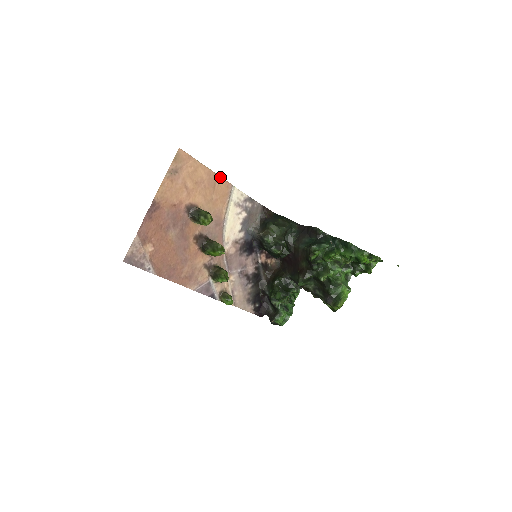
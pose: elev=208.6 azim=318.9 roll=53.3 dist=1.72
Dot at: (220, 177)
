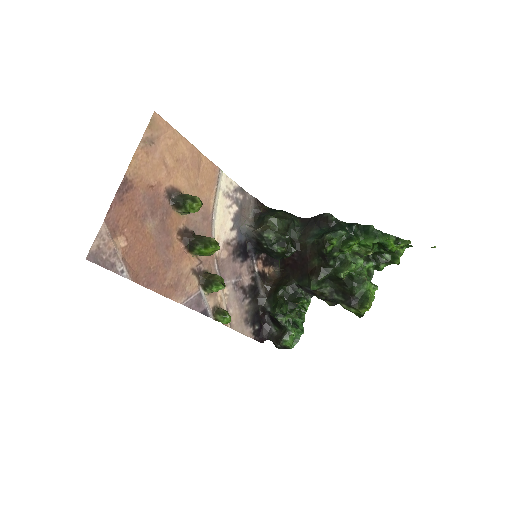
Dot at: (205, 157)
